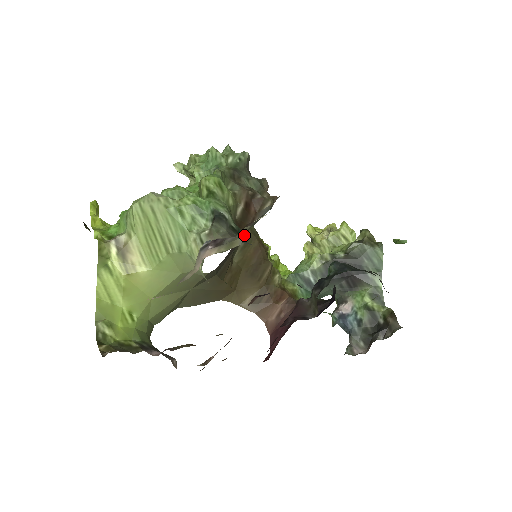
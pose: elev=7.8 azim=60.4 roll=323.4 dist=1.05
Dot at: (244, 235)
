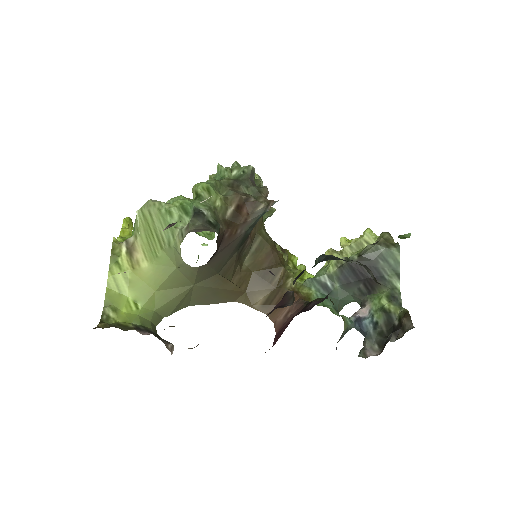
Dot at: occluded
